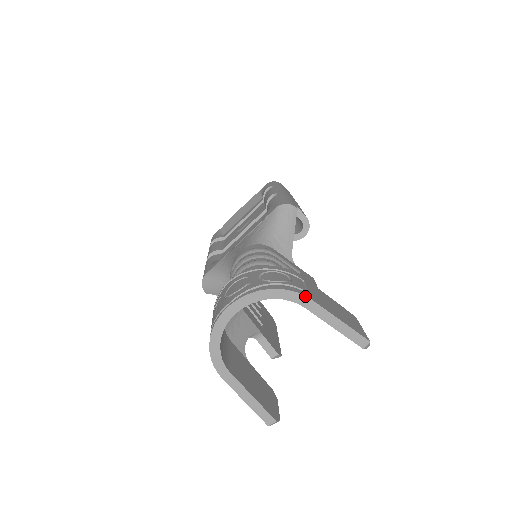
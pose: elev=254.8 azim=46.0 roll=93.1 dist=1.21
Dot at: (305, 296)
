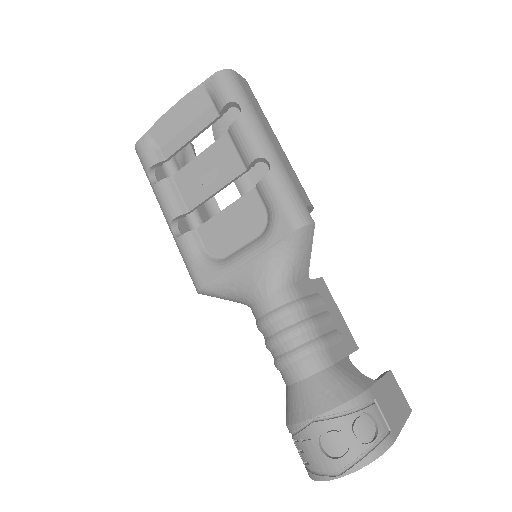
Dot at: (393, 443)
